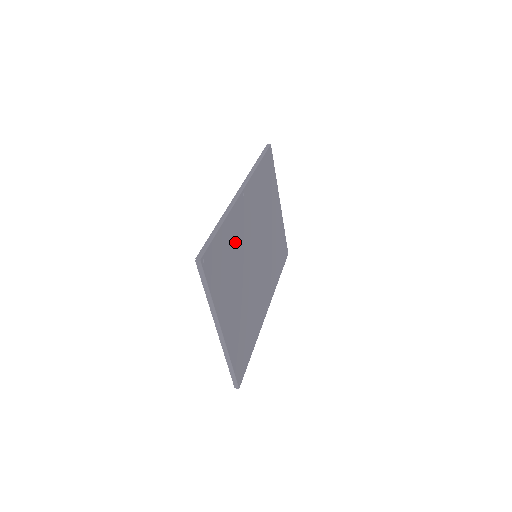
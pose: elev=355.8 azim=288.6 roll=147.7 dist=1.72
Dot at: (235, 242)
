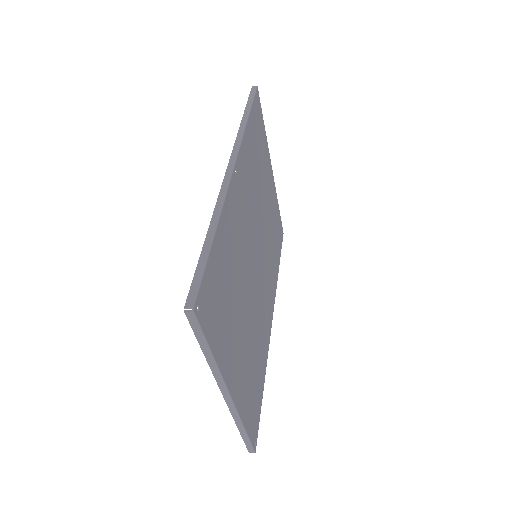
Dot at: (233, 250)
